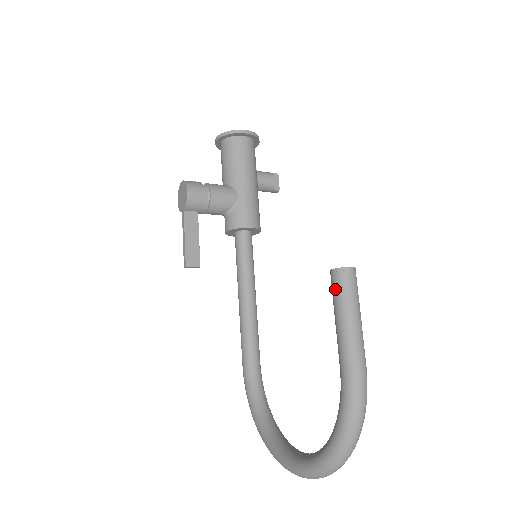
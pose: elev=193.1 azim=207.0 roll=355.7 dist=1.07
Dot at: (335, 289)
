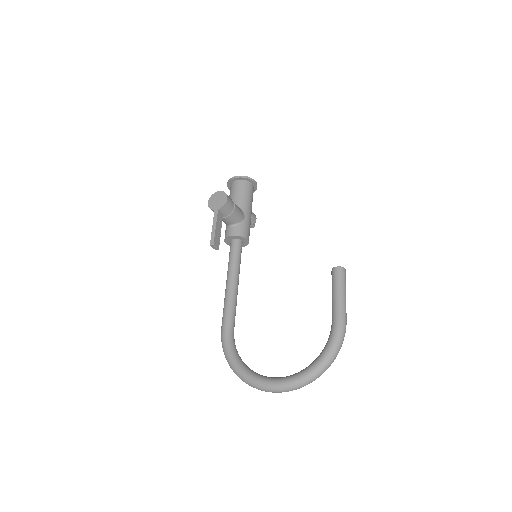
Dot at: (337, 277)
